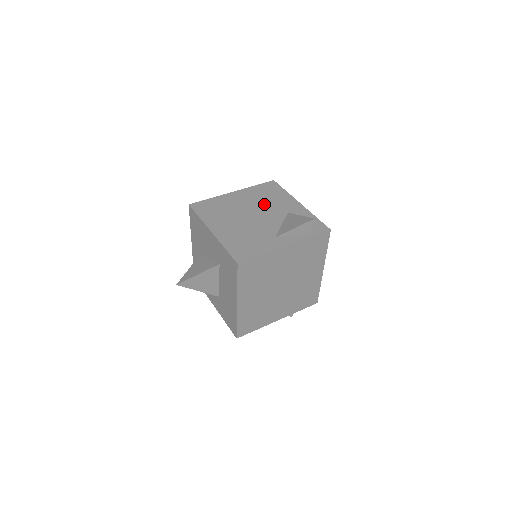
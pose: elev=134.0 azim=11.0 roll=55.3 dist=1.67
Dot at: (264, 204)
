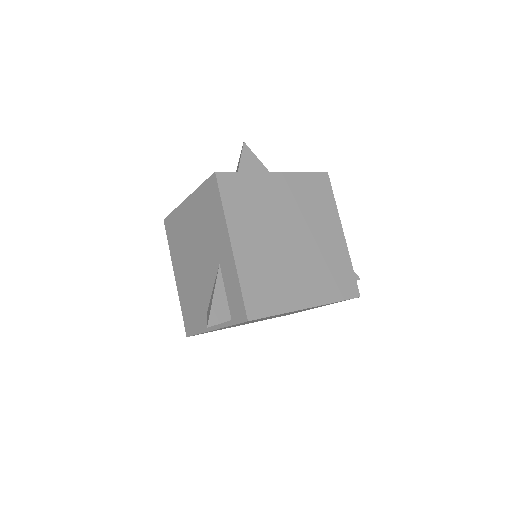
Dot at: (204, 237)
